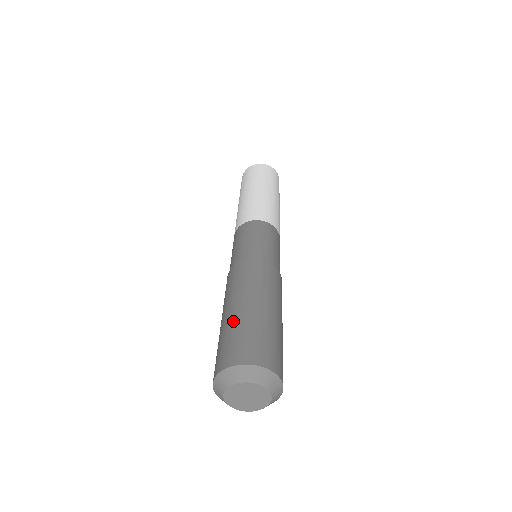
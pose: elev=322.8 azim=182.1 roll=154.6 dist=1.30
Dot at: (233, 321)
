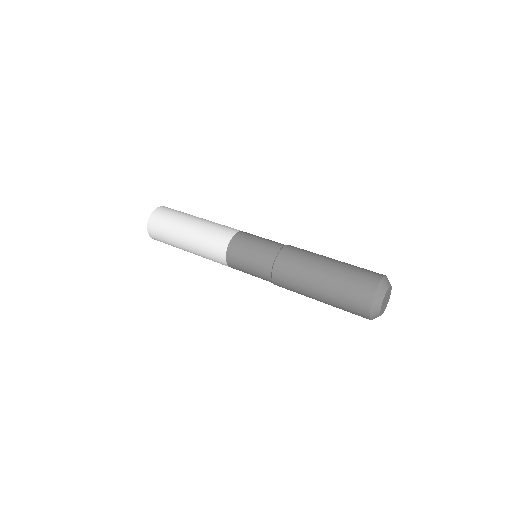
Dot at: (331, 297)
